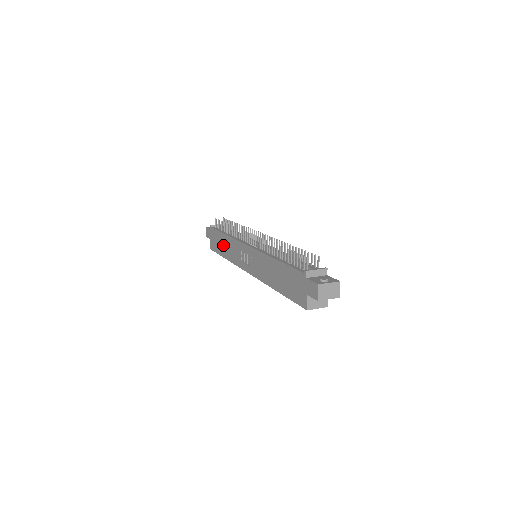
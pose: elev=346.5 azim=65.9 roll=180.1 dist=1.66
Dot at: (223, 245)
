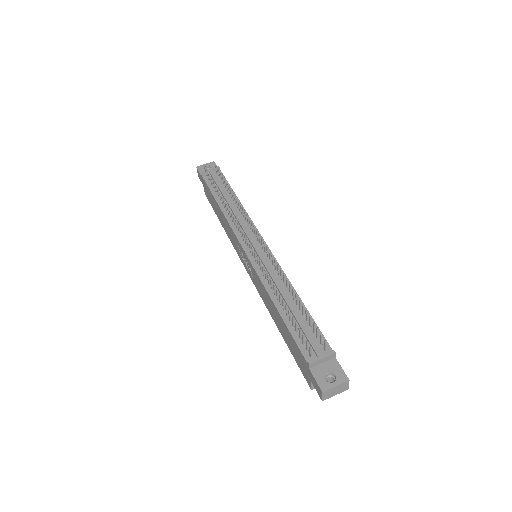
Dot at: (218, 212)
